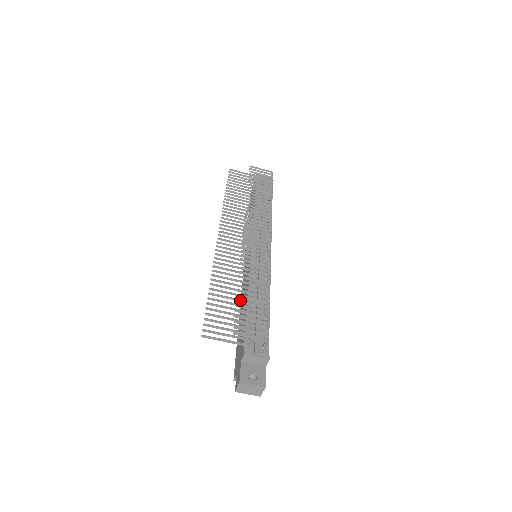
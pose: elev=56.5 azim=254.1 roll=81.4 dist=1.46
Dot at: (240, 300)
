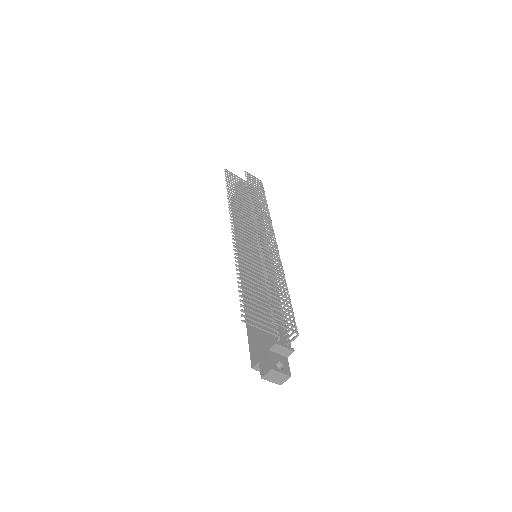
Dot at: (270, 293)
